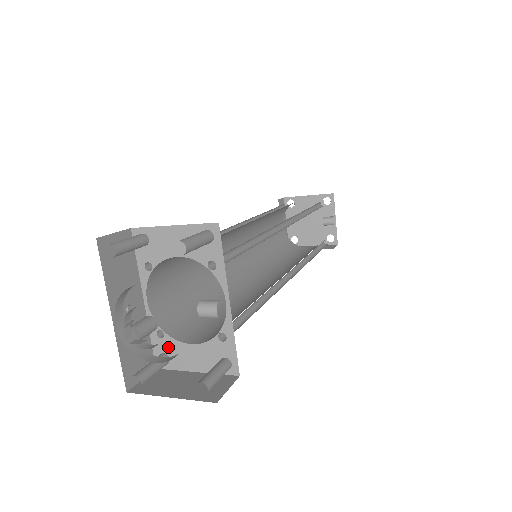
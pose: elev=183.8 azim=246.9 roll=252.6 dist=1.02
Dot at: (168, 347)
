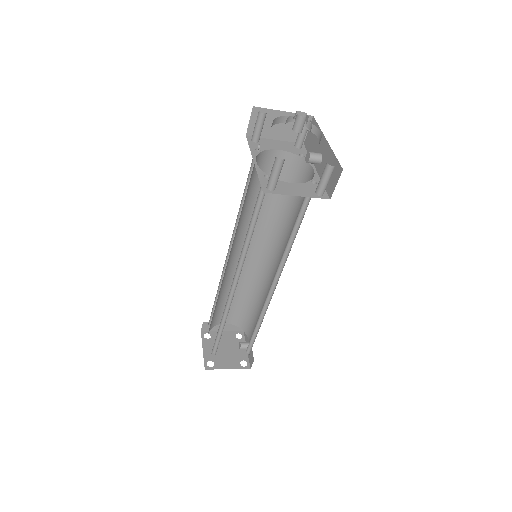
Dot at: occluded
